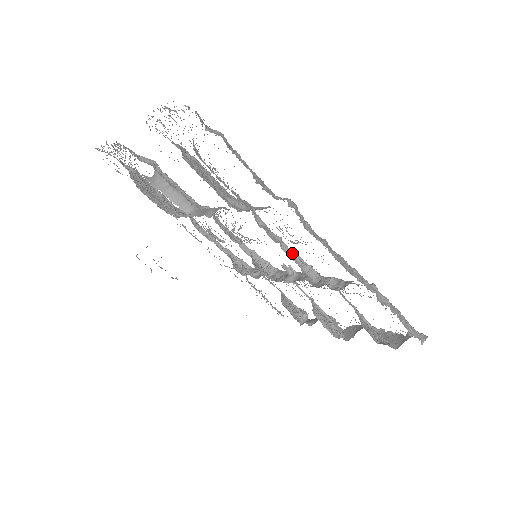
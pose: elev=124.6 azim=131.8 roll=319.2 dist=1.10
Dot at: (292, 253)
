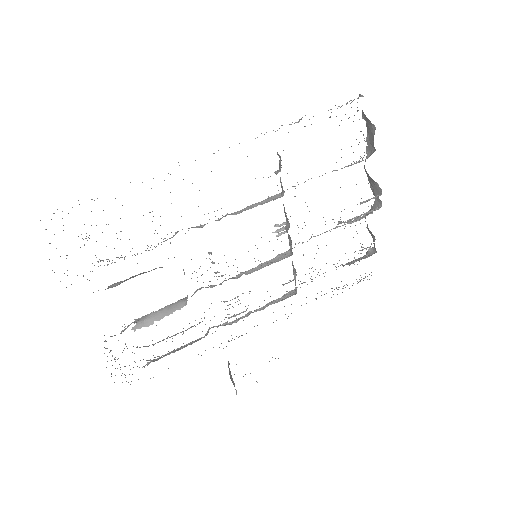
Dot at: (246, 209)
